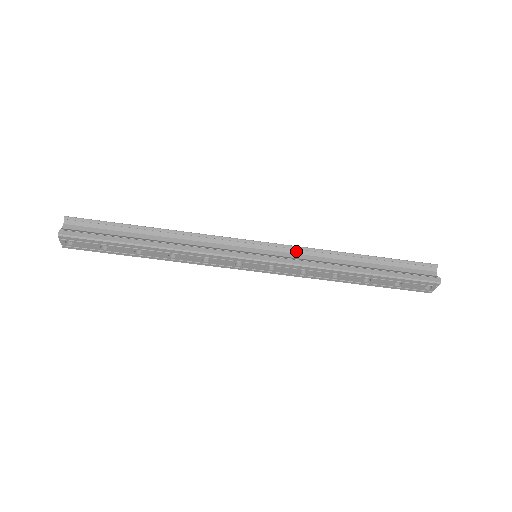
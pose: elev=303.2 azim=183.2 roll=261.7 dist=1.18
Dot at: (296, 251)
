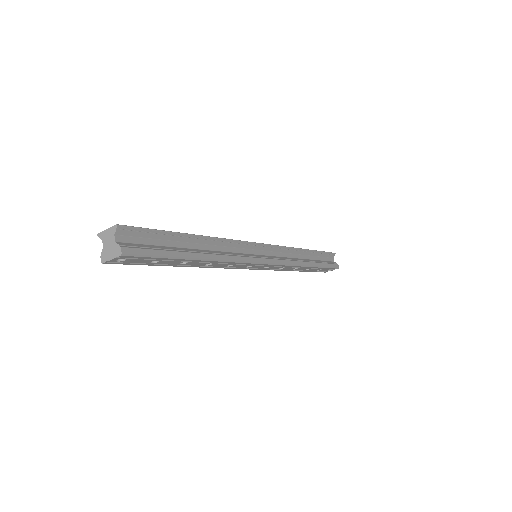
Dot at: (280, 250)
